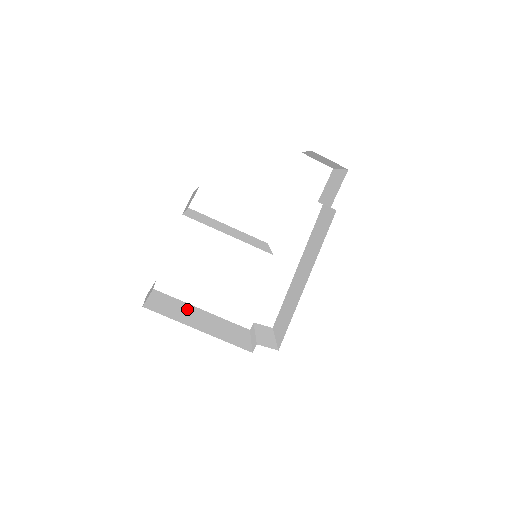
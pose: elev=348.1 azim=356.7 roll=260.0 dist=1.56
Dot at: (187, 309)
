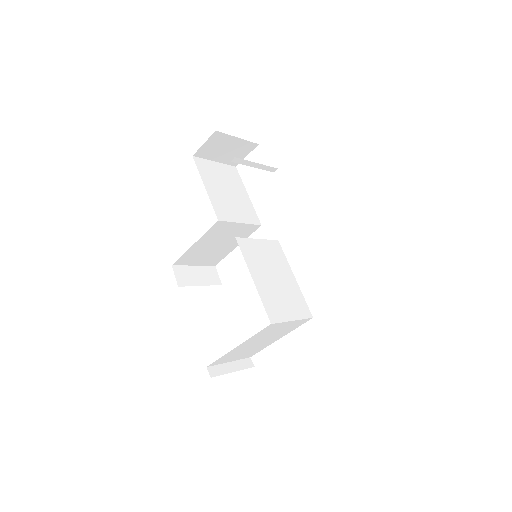
Dot at: occluded
